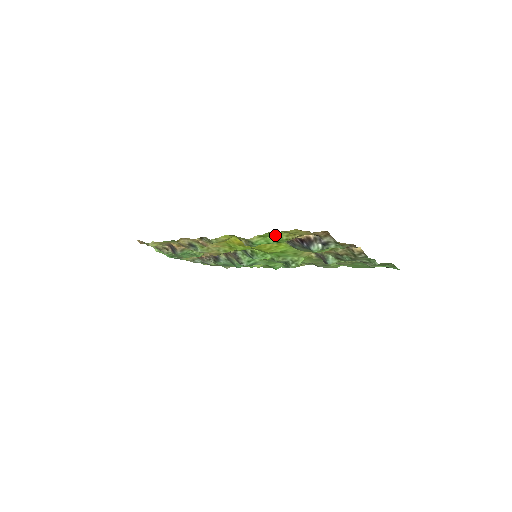
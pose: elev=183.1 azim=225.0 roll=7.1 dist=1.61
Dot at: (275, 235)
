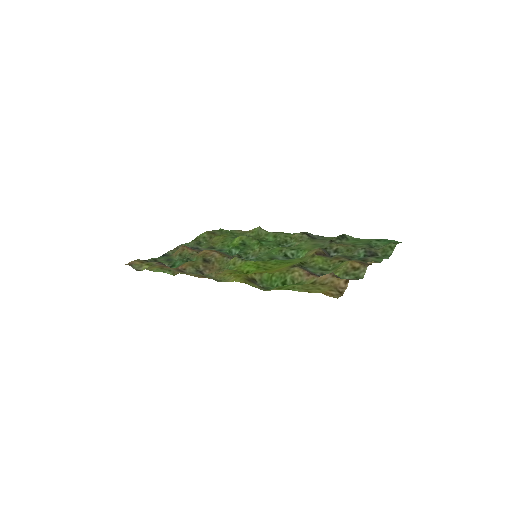
Dot at: (293, 285)
